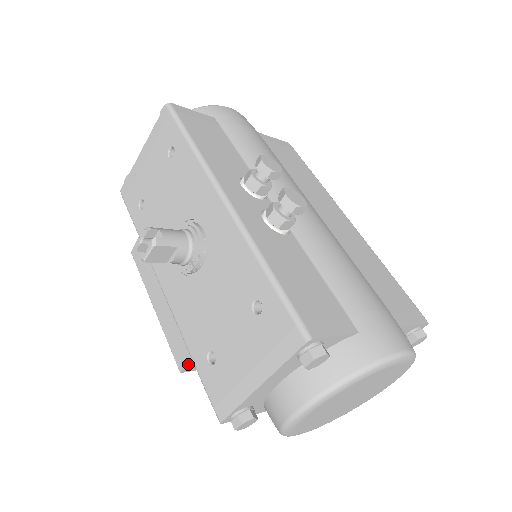
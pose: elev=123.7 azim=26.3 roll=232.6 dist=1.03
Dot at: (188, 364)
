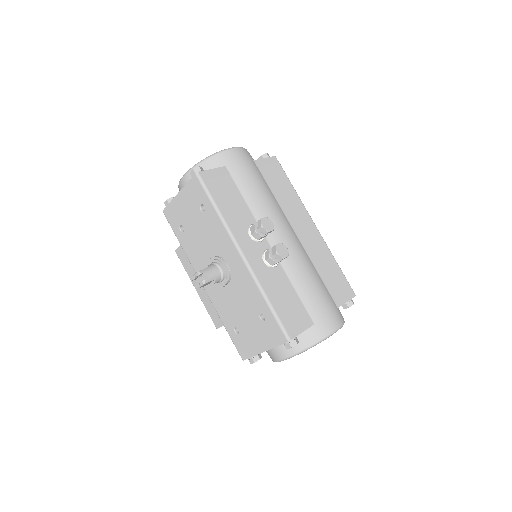
Dot at: occluded
